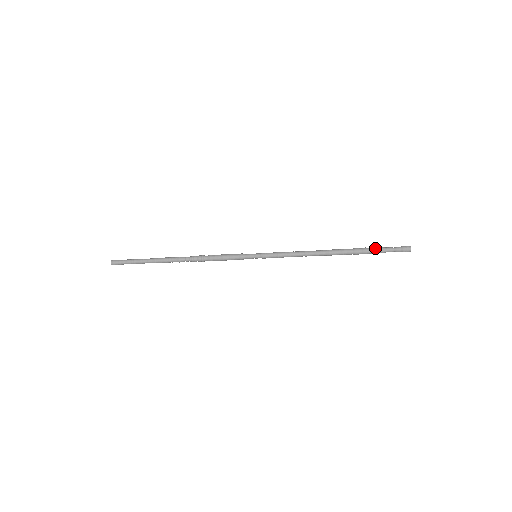
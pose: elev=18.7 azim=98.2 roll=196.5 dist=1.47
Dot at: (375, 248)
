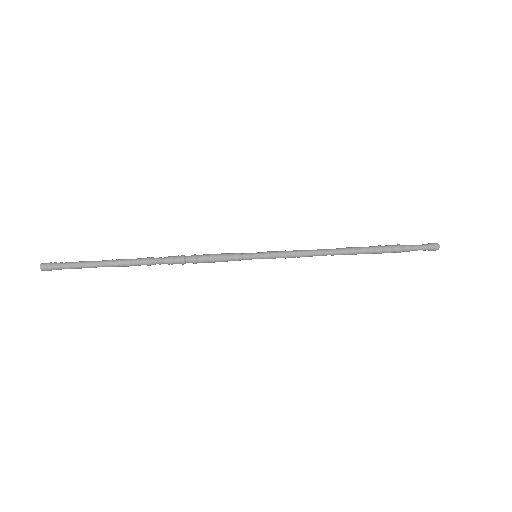
Dot at: (401, 248)
